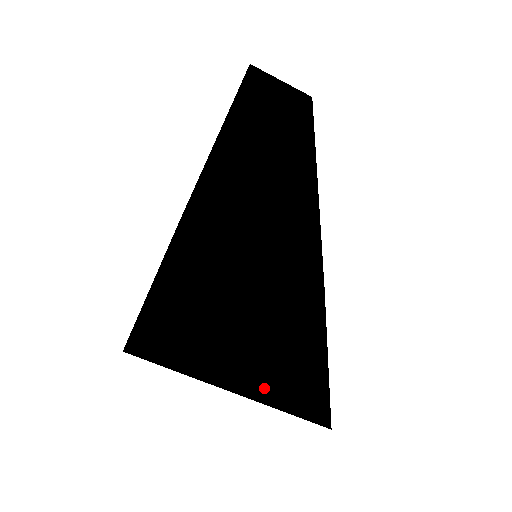
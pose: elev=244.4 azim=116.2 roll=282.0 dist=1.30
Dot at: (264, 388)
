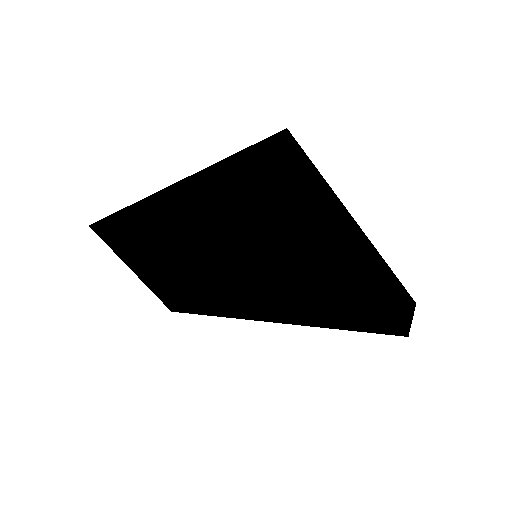
Dot at: (157, 289)
